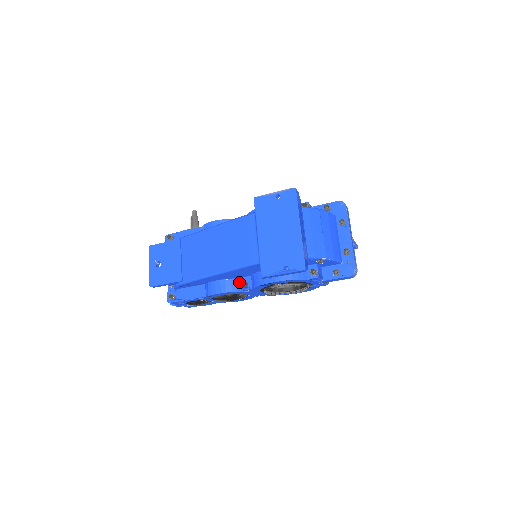
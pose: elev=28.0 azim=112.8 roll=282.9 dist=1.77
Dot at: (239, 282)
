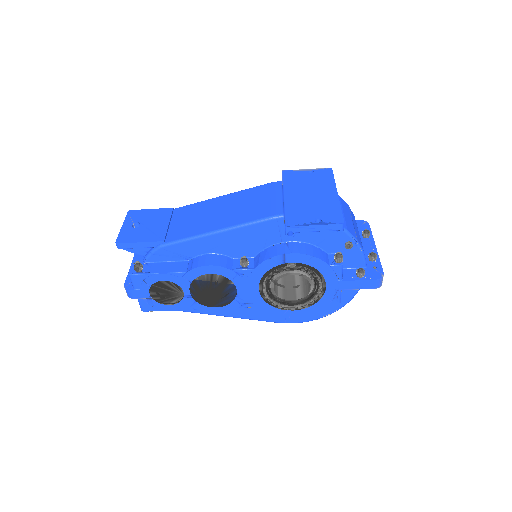
Dot at: (237, 262)
